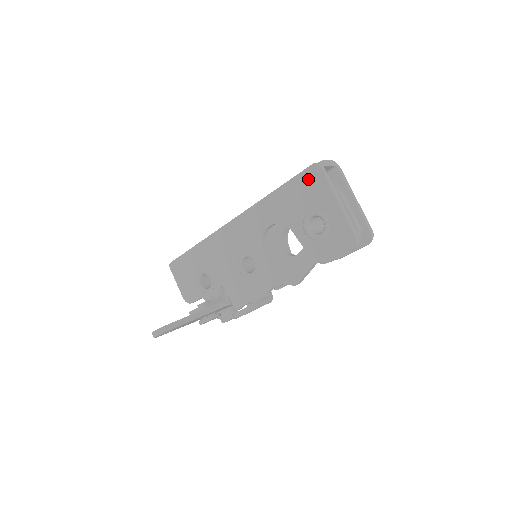
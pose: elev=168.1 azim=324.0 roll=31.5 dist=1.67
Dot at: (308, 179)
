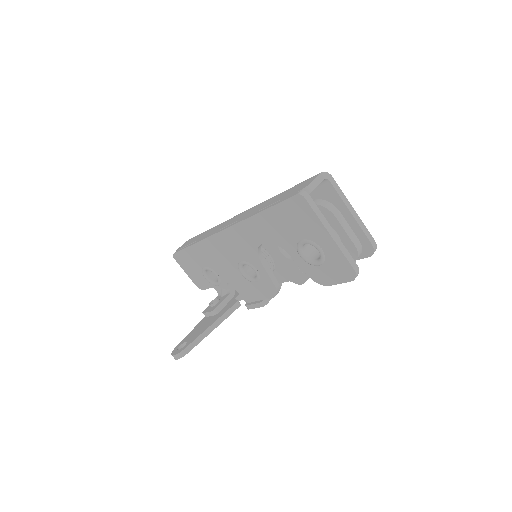
Dot at: (294, 209)
